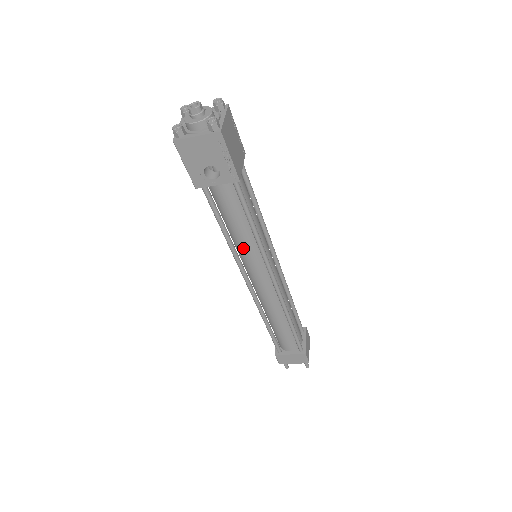
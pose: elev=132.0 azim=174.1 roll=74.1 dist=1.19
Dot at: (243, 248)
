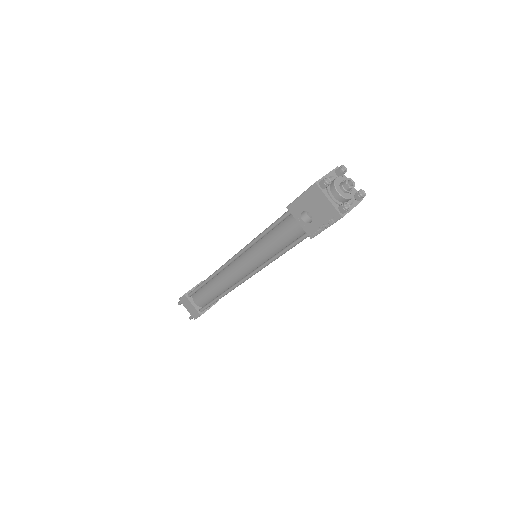
Dot at: (258, 250)
